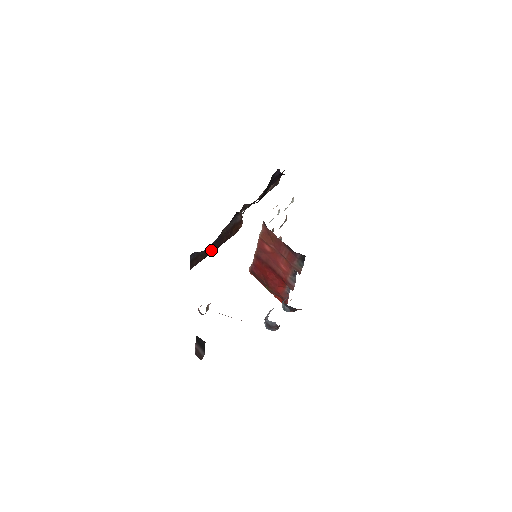
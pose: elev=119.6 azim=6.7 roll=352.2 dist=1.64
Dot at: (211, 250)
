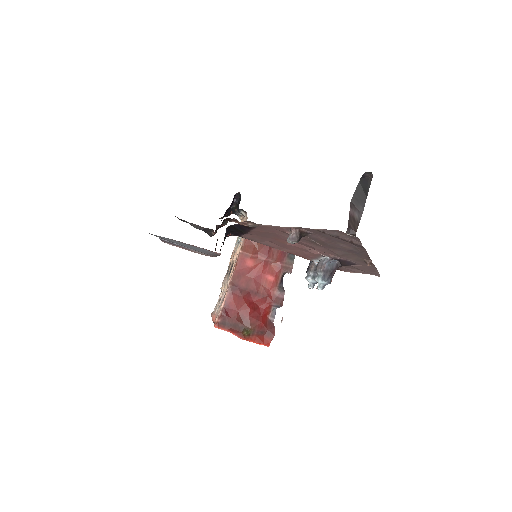
Dot at: (220, 249)
